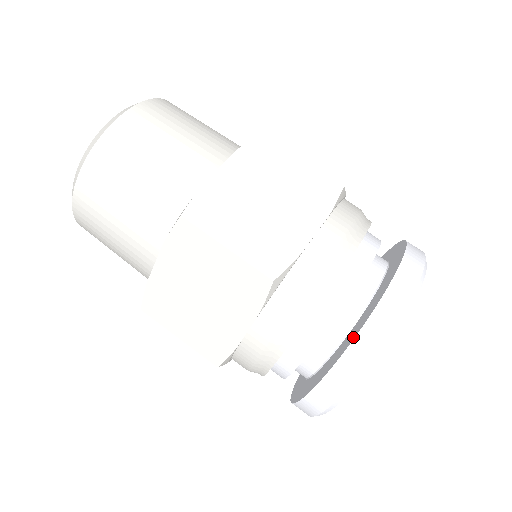
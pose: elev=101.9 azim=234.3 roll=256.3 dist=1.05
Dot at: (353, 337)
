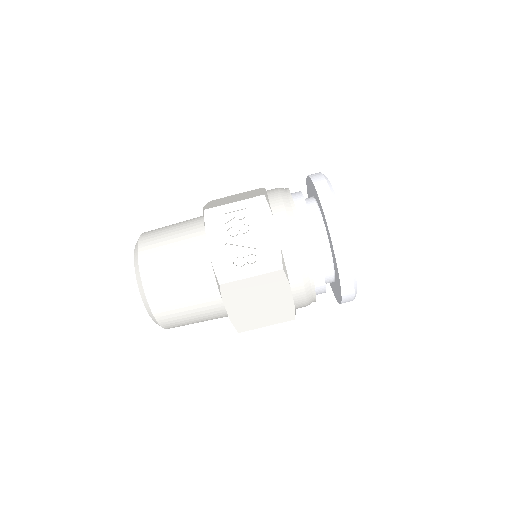
Dot at: (340, 300)
